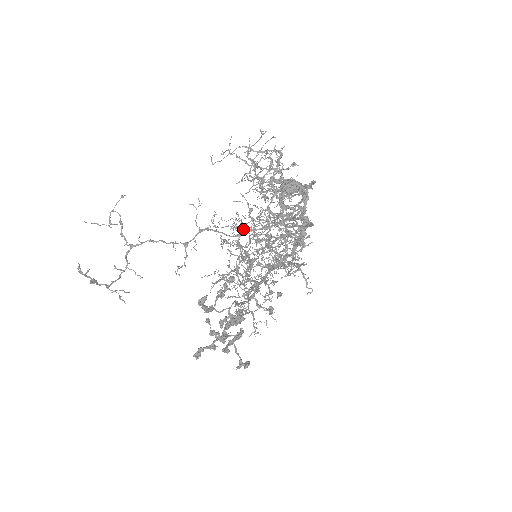
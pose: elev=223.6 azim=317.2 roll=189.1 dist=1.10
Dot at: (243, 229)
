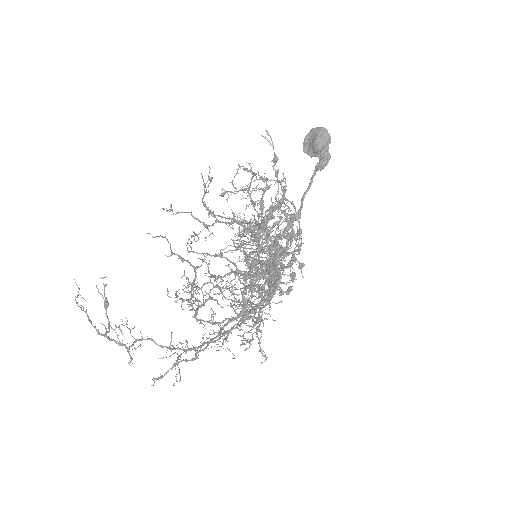
Dot at: occluded
